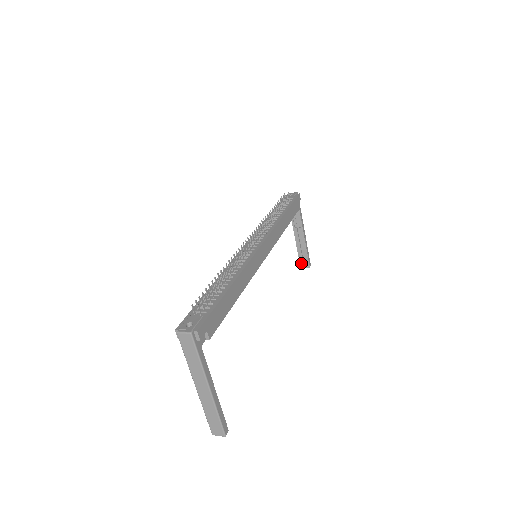
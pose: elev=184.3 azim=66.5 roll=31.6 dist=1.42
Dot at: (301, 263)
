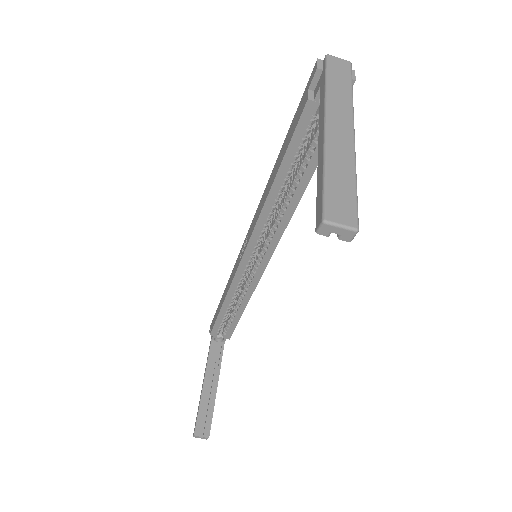
Dot at: (198, 427)
